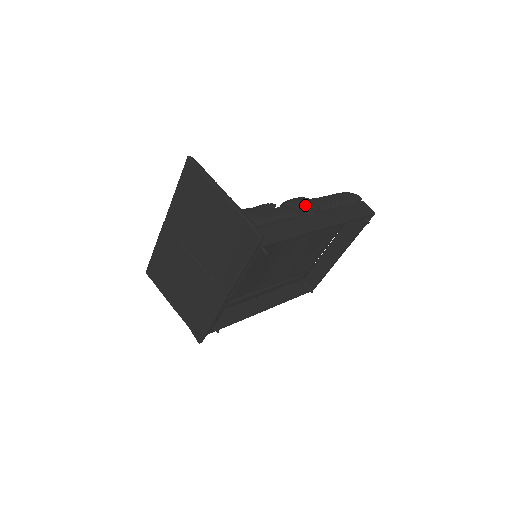
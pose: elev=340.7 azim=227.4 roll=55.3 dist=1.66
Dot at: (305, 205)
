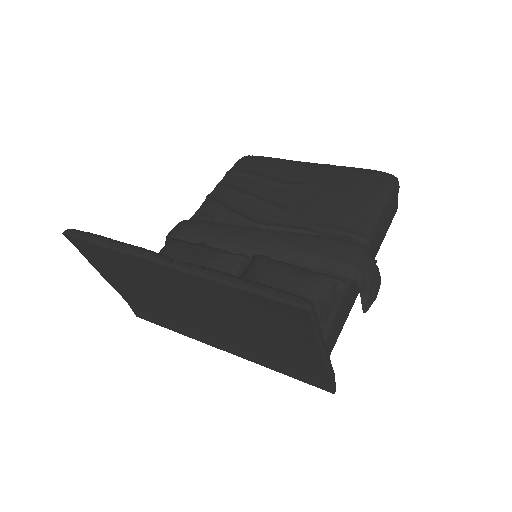
Dot at: (374, 290)
